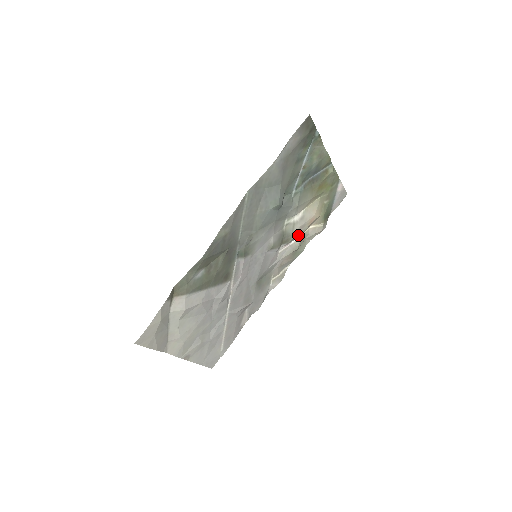
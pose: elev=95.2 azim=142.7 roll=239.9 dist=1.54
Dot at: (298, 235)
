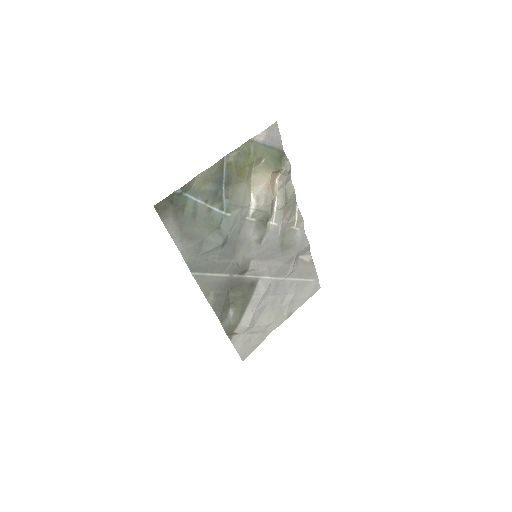
Dot at: (272, 202)
